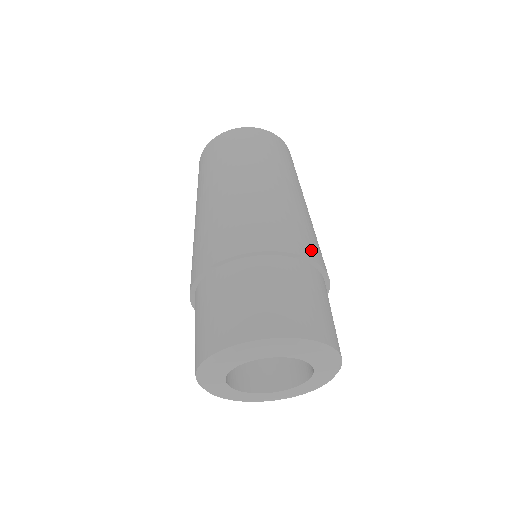
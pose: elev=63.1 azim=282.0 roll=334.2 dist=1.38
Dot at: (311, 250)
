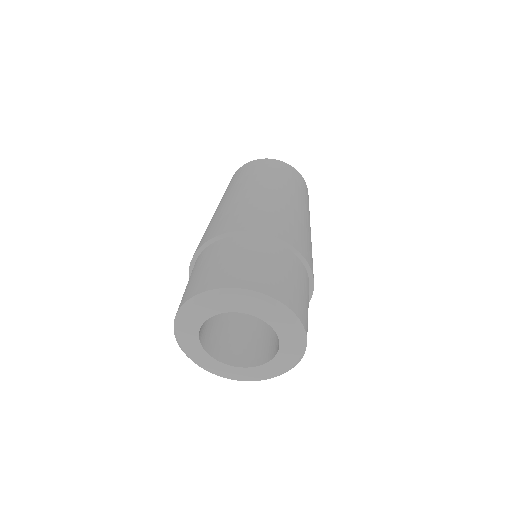
Dot at: (311, 262)
